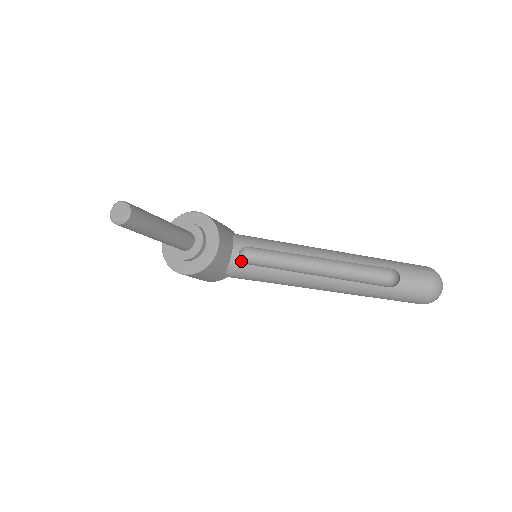
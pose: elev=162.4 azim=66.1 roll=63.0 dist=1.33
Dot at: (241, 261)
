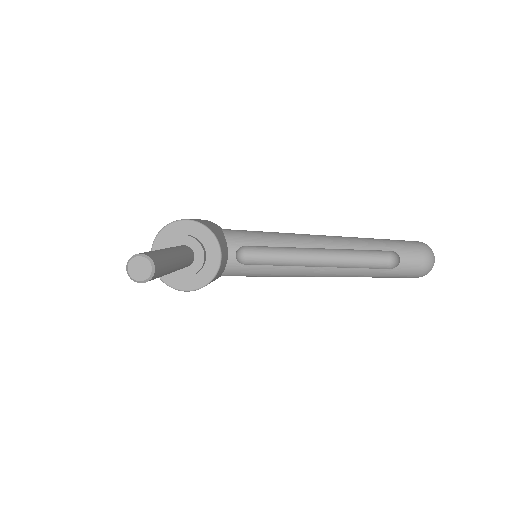
Dot at: (239, 262)
